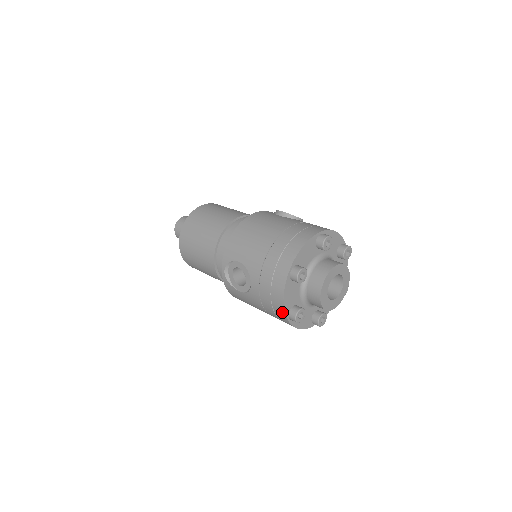
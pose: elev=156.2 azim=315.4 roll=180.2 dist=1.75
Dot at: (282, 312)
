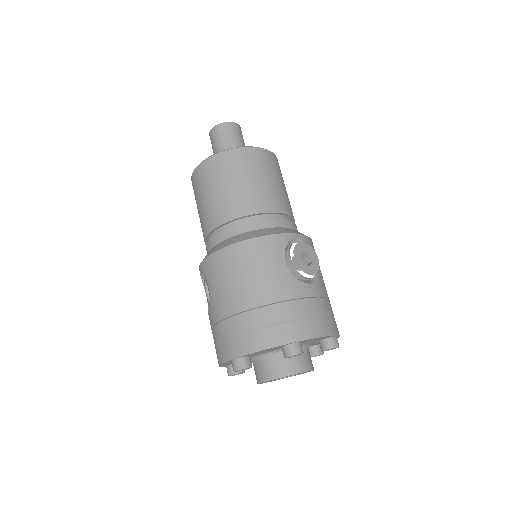
Dot at: occluded
